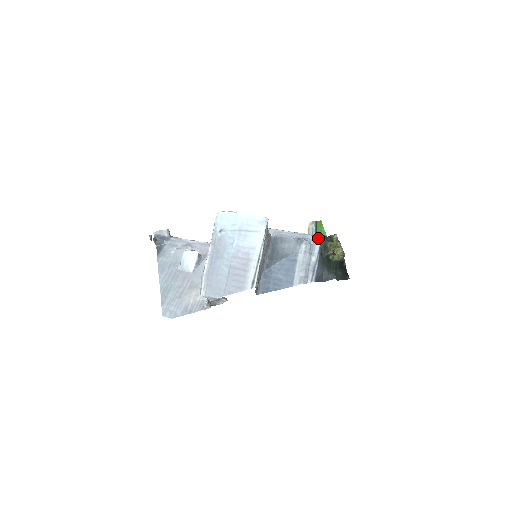
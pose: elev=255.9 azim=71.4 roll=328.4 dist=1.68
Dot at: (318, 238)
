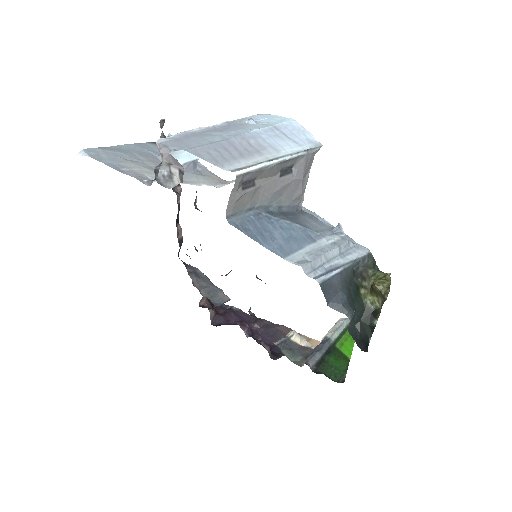
Dot at: (364, 249)
